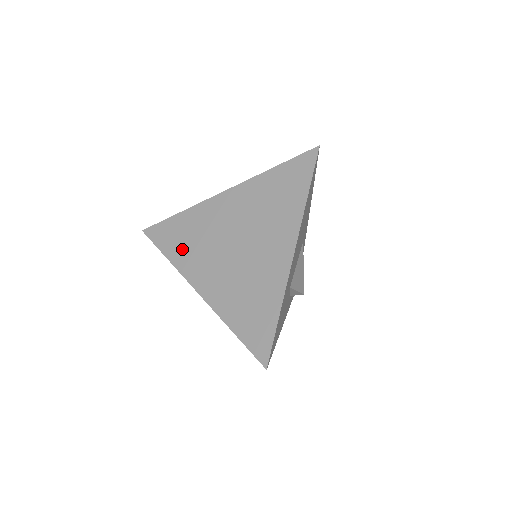
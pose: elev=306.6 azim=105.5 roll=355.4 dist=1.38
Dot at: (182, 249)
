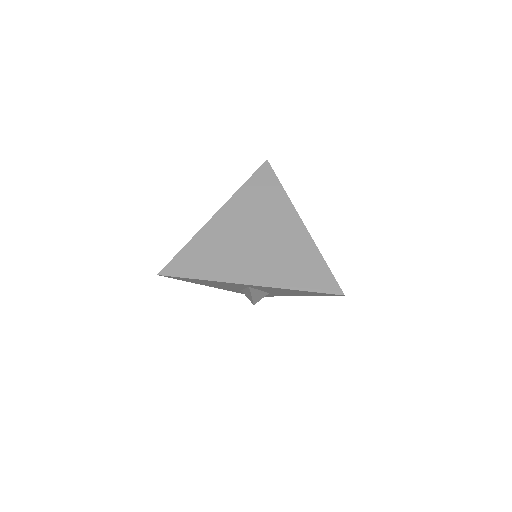
Dot at: (211, 266)
